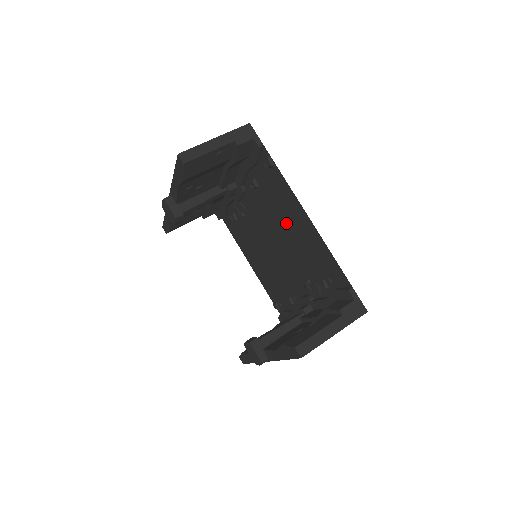
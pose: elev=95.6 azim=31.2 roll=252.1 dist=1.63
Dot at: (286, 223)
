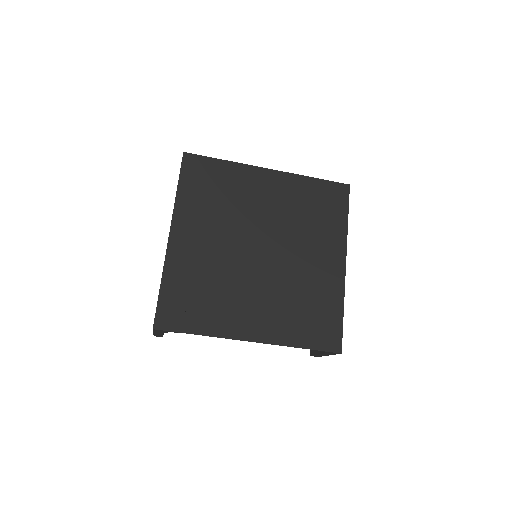
Dot at: (247, 298)
